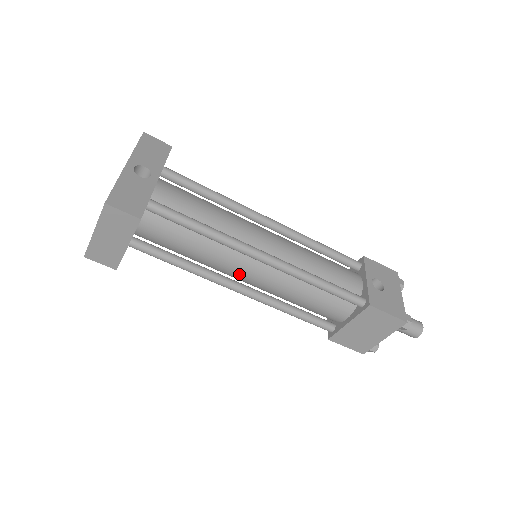
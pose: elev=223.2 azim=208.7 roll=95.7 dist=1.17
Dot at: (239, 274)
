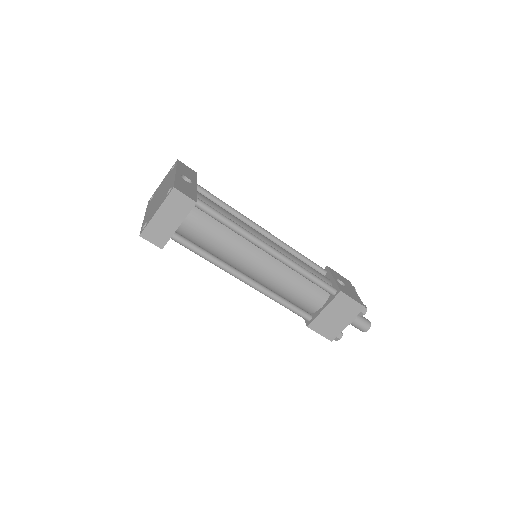
Dot at: (248, 264)
